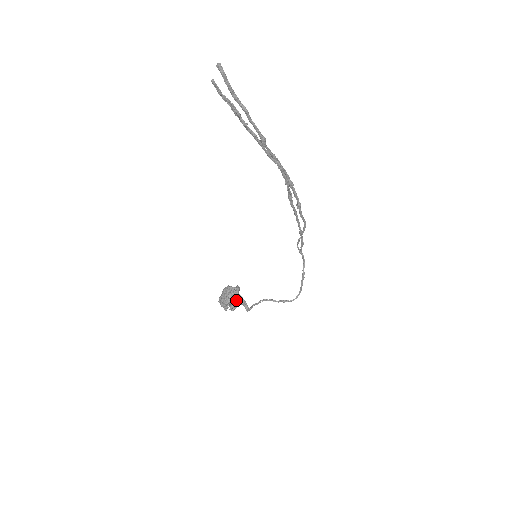
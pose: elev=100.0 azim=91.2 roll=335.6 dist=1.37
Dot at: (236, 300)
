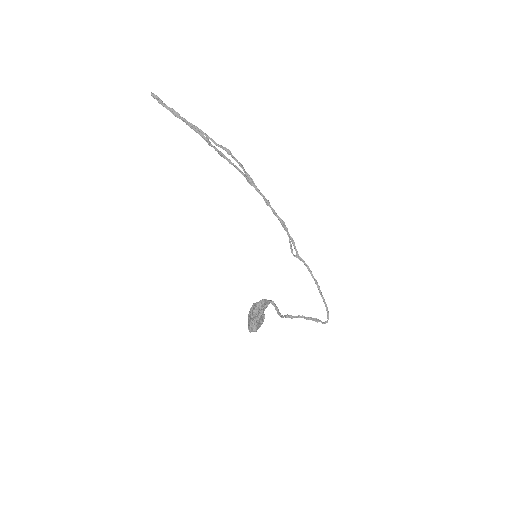
Dot at: (261, 309)
